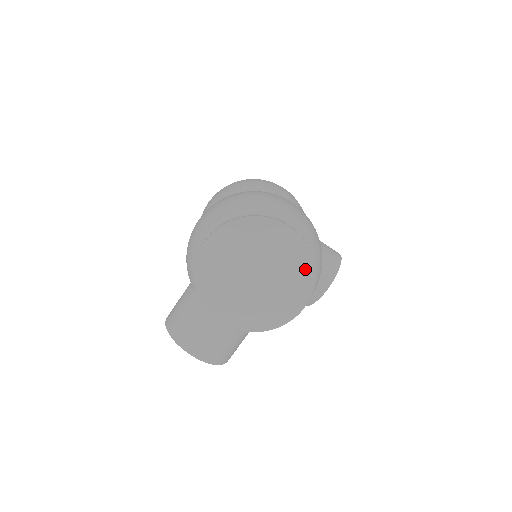
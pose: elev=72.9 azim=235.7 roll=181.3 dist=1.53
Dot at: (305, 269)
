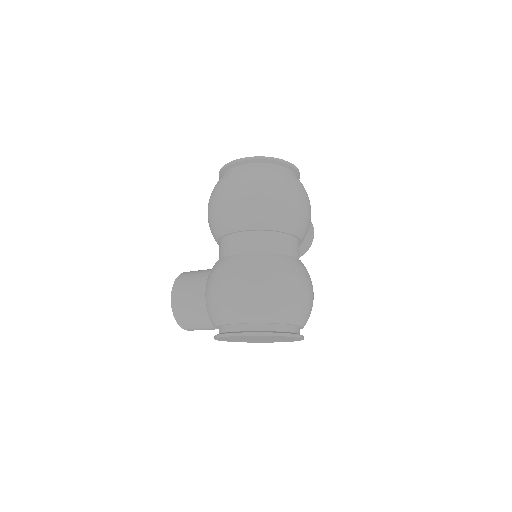
Dot at: occluded
